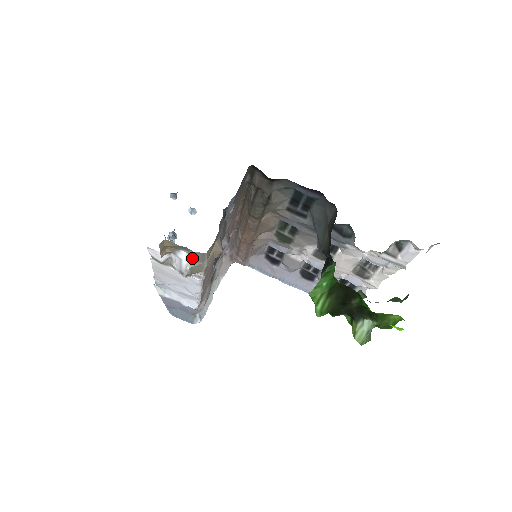
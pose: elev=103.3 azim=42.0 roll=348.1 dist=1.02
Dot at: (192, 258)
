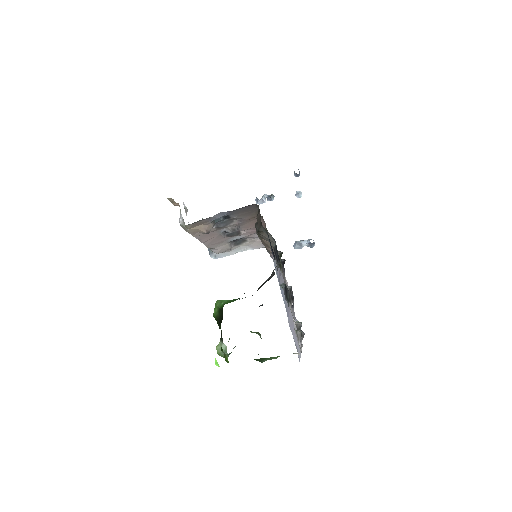
Dot at: occluded
